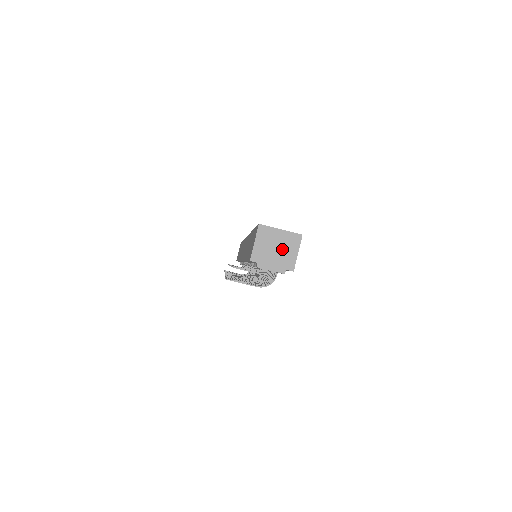
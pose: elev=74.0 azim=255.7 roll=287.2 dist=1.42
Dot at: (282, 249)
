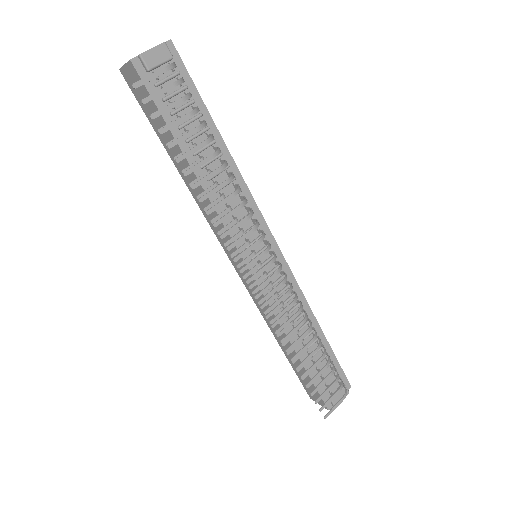
Dot at: occluded
